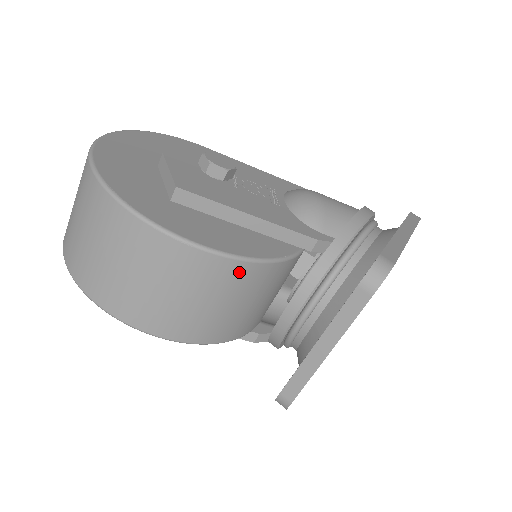
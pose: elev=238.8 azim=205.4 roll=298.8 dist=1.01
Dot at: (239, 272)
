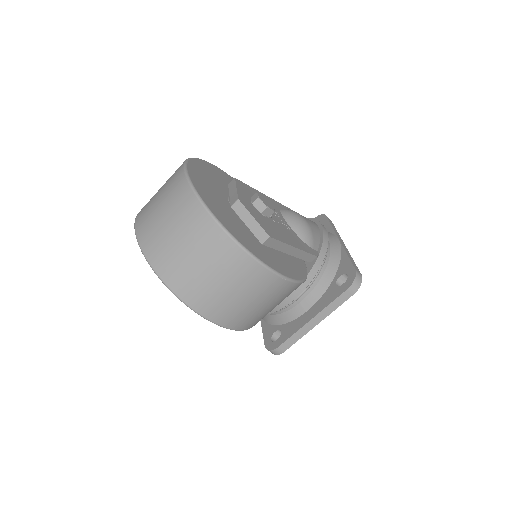
Dot at: (296, 288)
